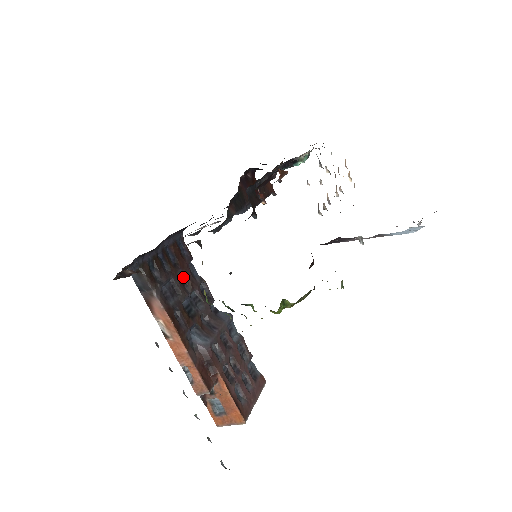
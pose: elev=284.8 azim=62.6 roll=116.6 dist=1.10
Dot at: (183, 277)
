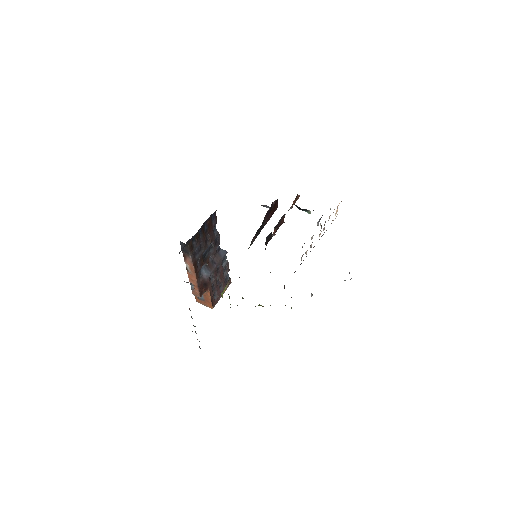
Dot at: (208, 237)
